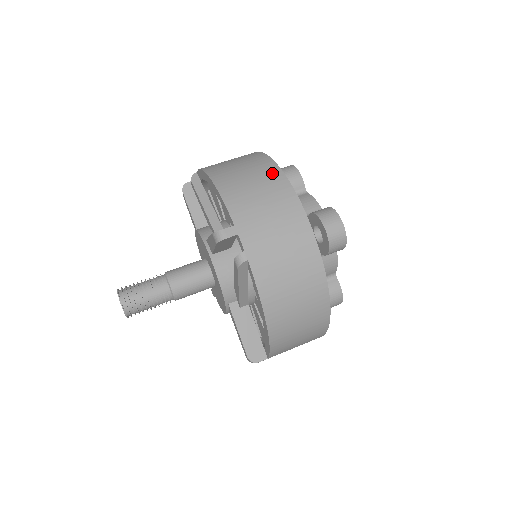
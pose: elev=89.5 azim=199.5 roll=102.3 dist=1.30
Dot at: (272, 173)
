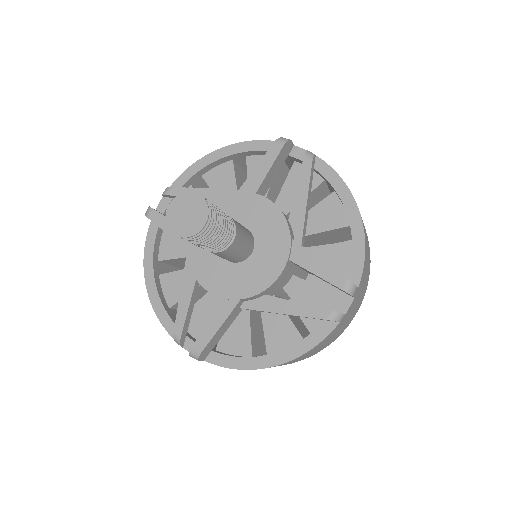
Dot at: occluded
